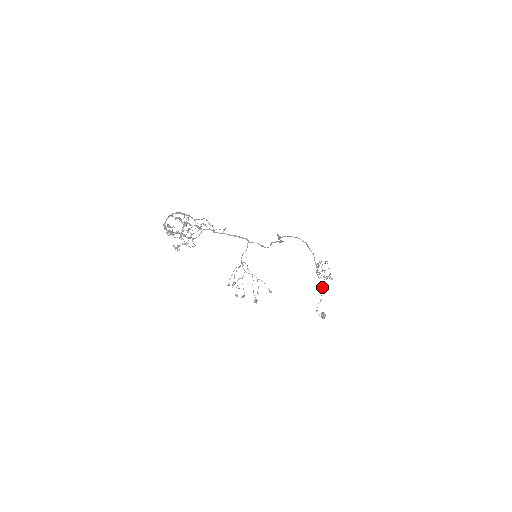
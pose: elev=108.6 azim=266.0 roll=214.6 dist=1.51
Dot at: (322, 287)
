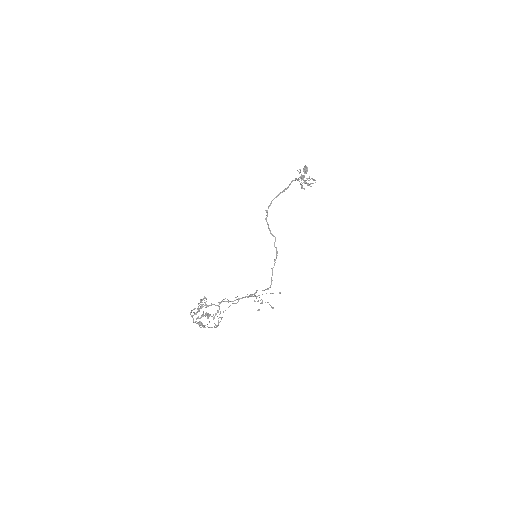
Dot at: occluded
